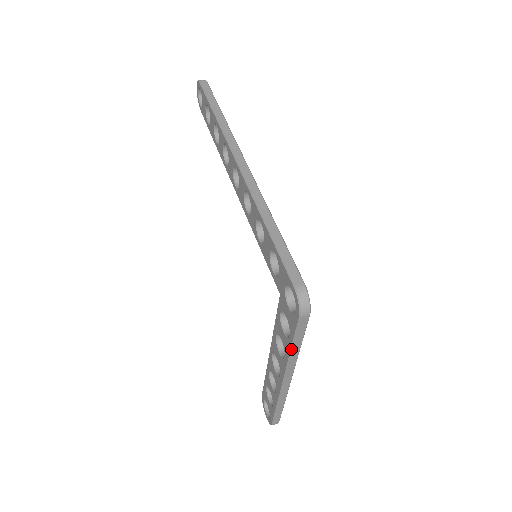
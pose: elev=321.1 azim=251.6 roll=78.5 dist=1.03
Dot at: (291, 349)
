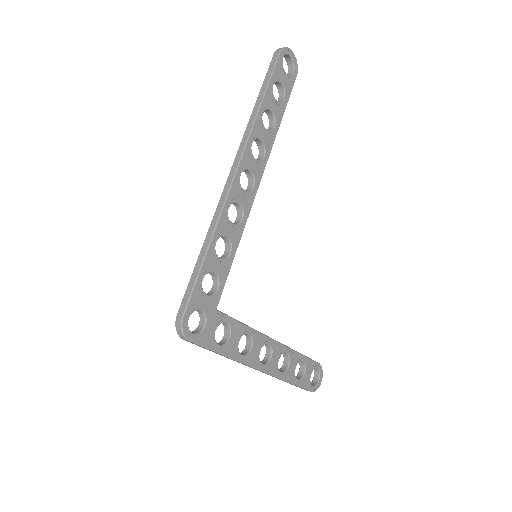
Dot at: (217, 353)
